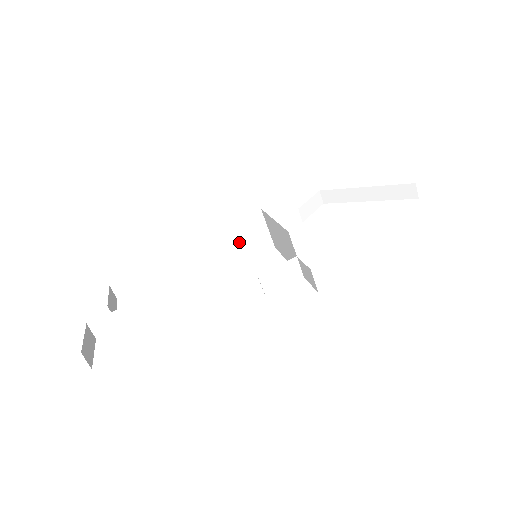
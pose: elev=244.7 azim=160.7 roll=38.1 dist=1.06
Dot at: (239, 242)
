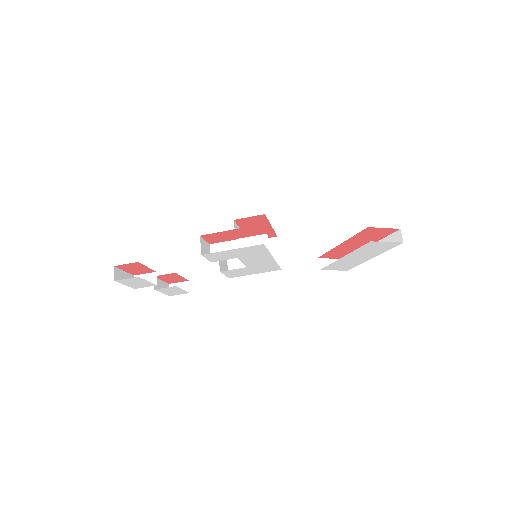
Dot at: occluded
